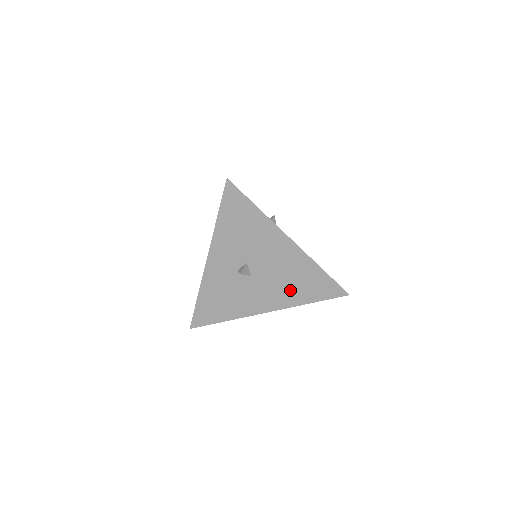
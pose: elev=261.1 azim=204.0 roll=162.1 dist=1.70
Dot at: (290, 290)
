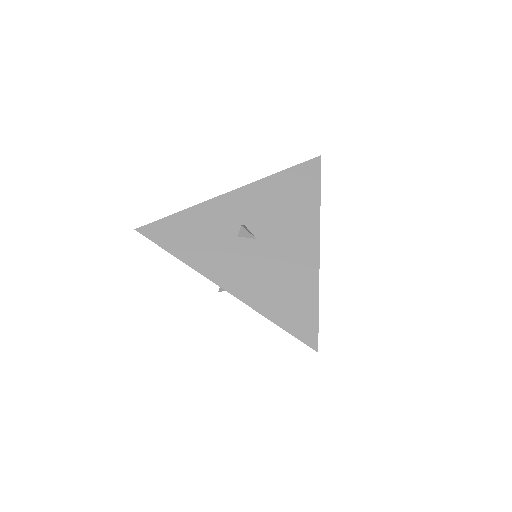
Dot at: occluded
